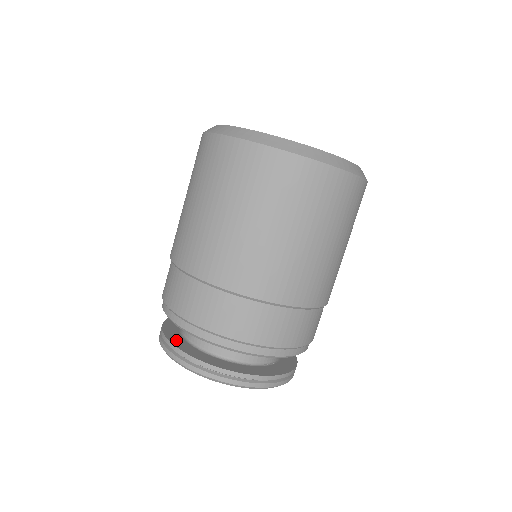
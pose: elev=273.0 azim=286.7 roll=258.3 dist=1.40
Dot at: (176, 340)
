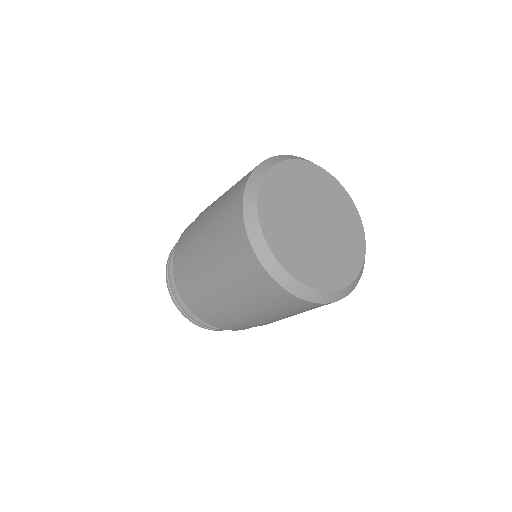
Dot at: occluded
